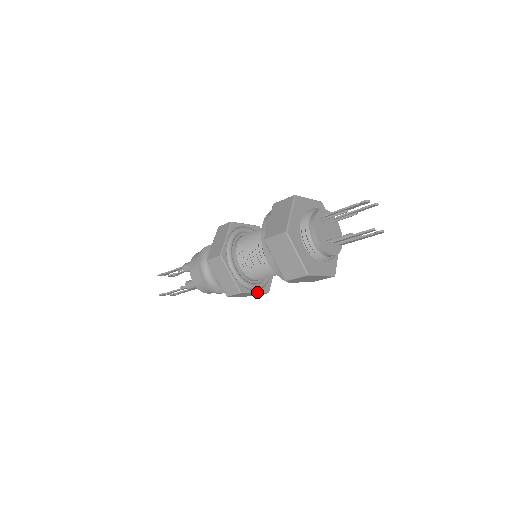
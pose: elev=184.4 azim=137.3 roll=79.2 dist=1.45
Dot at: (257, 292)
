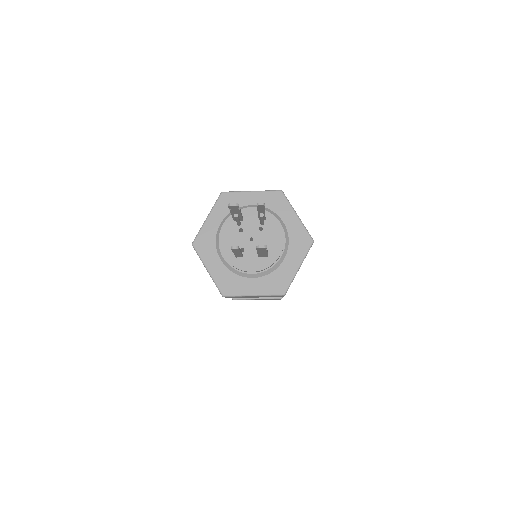
Dot at: (260, 298)
